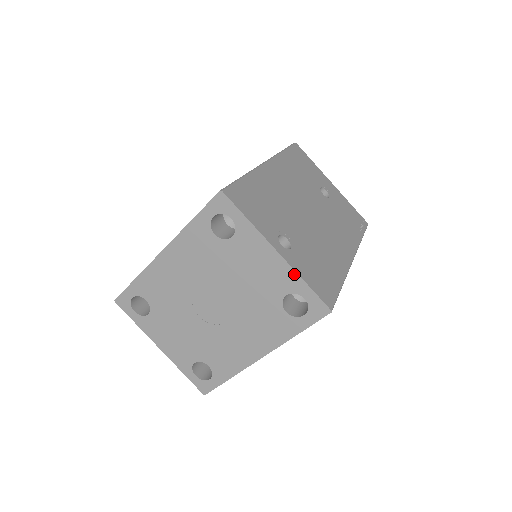
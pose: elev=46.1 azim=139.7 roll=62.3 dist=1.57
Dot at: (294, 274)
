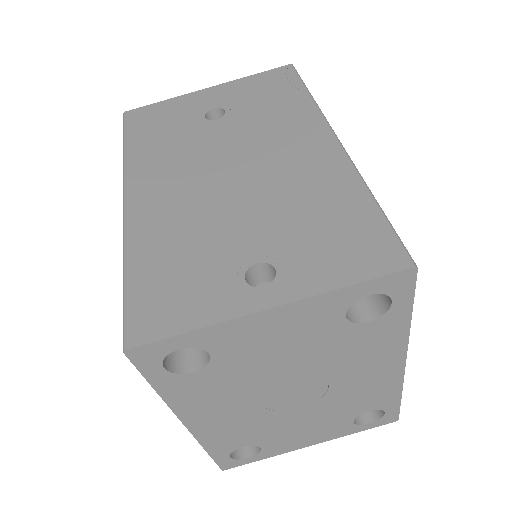
Dot at: (321, 298)
